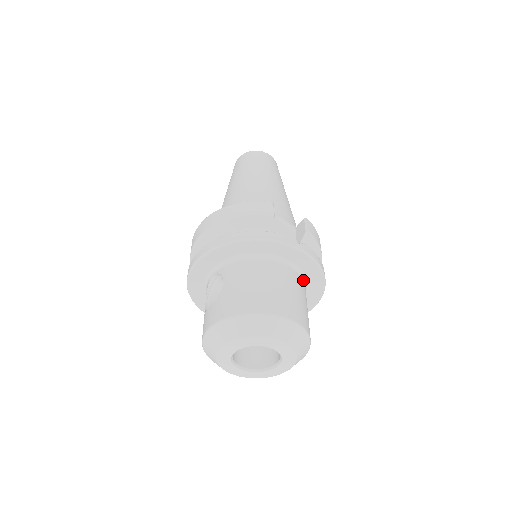
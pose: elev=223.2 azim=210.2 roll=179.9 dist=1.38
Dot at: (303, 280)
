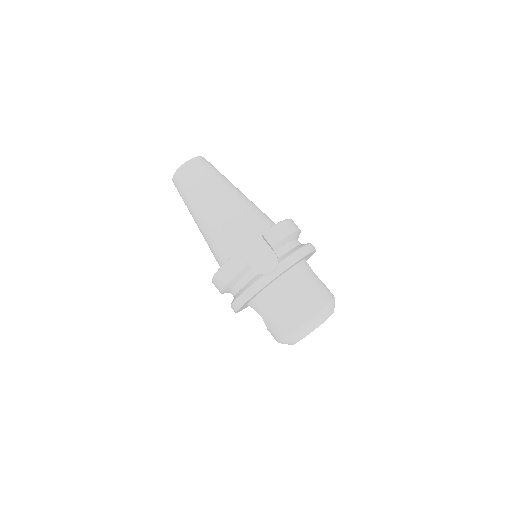
Dot at: (297, 267)
